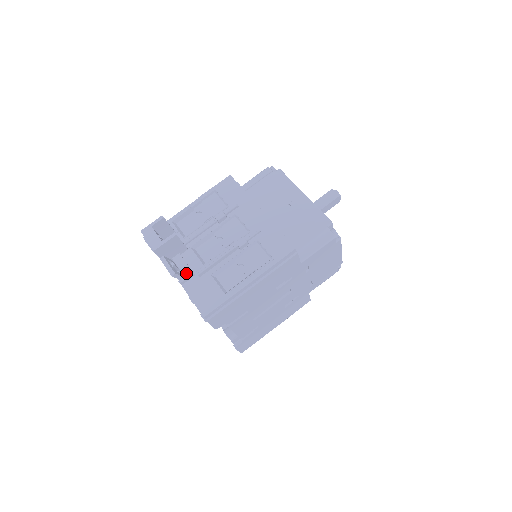
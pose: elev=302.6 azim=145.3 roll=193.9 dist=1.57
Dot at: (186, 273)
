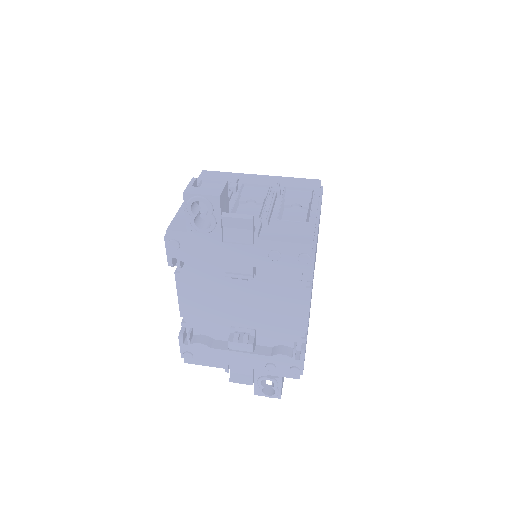
Dot at: (254, 225)
